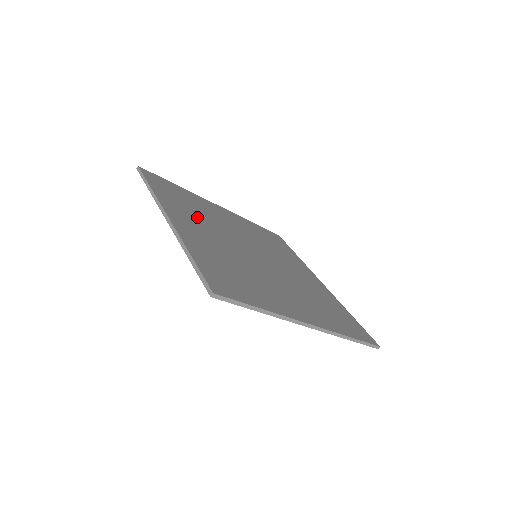
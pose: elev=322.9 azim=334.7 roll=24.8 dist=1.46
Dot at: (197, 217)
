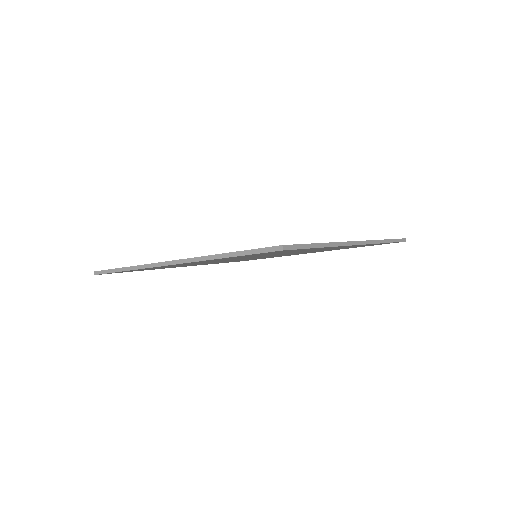
Dot at: occluded
